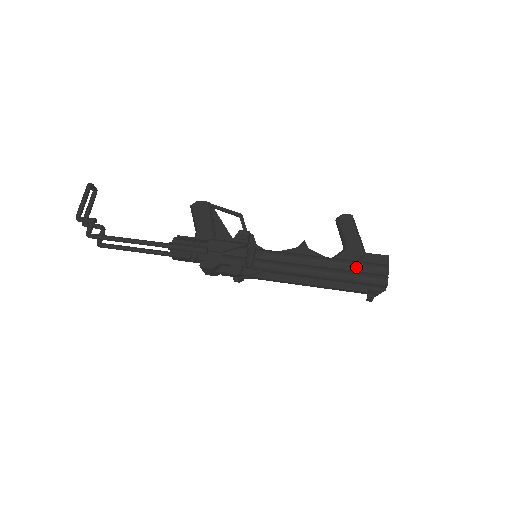
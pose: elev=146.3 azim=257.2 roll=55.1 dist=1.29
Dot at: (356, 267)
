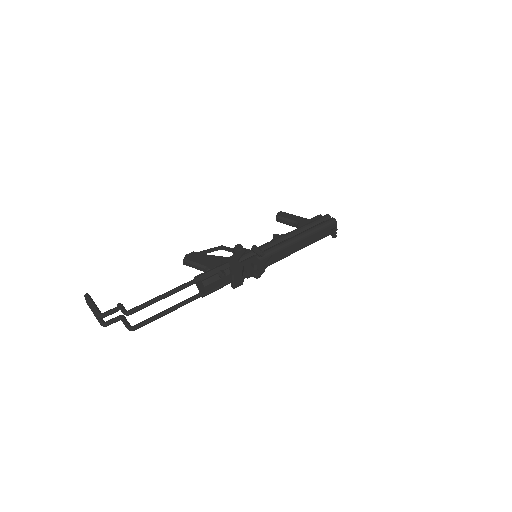
Dot at: (314, 223)
